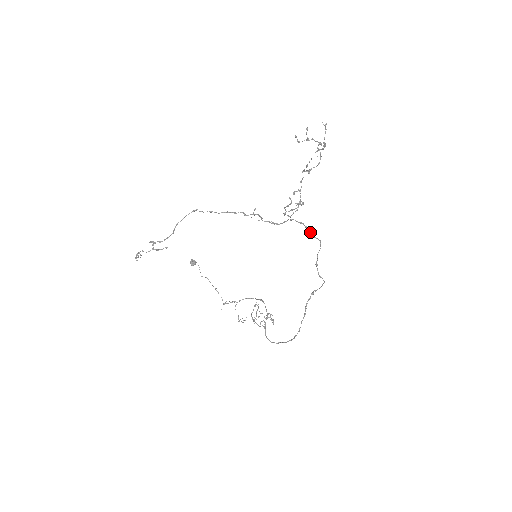
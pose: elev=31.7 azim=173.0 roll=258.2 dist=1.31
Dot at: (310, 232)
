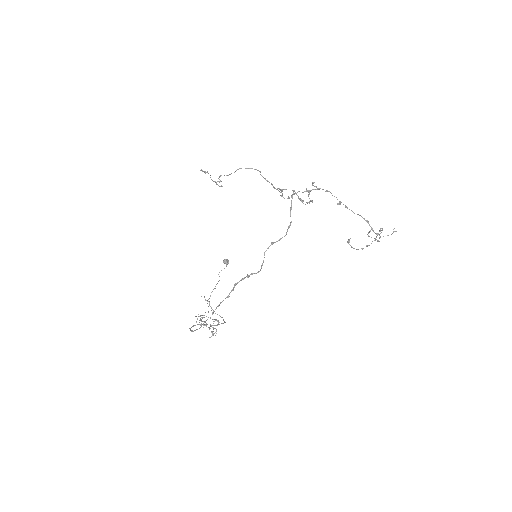
Dot at: (291, 202)
